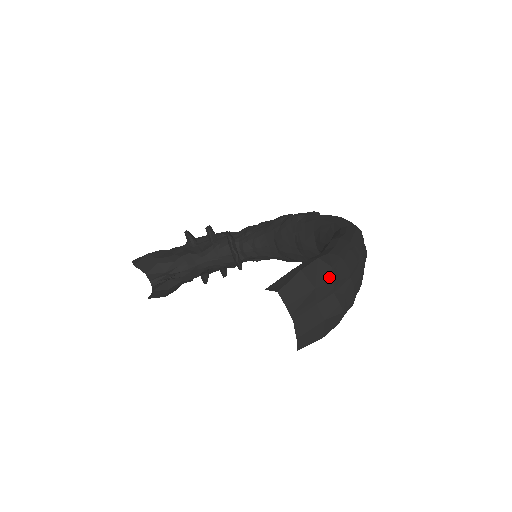
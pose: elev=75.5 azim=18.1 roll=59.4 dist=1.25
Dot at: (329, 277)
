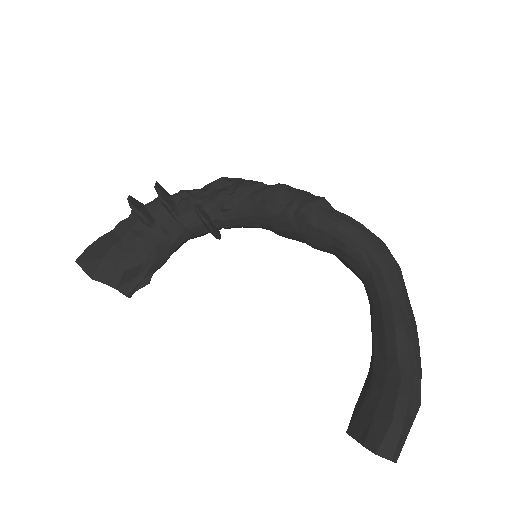
Dot at: occluded
